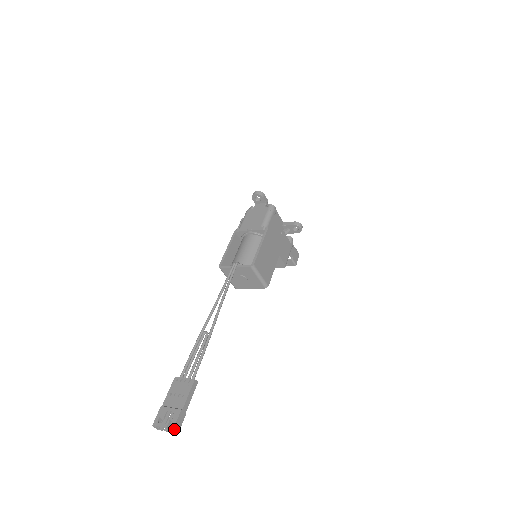
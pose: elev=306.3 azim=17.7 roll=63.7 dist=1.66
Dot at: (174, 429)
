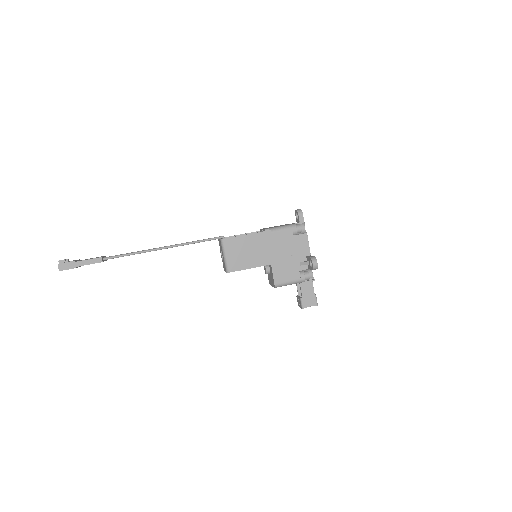
Dot at: (59, 265)
